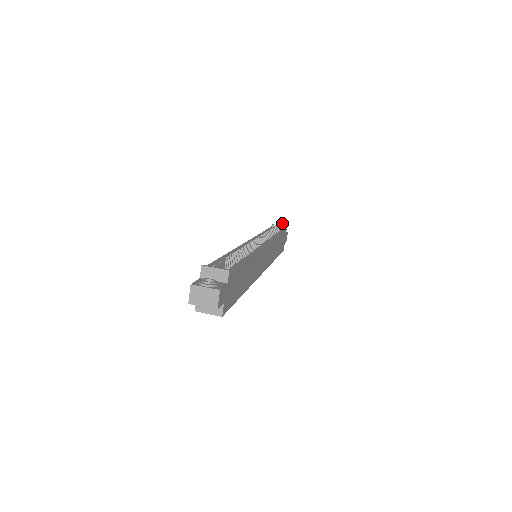
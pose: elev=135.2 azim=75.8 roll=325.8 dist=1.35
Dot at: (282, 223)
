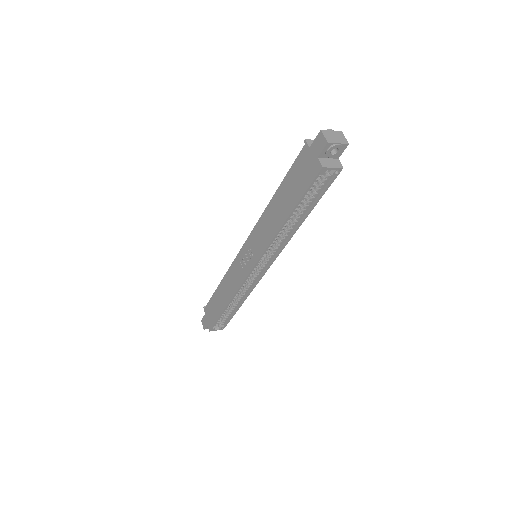
Dot at: occluded
